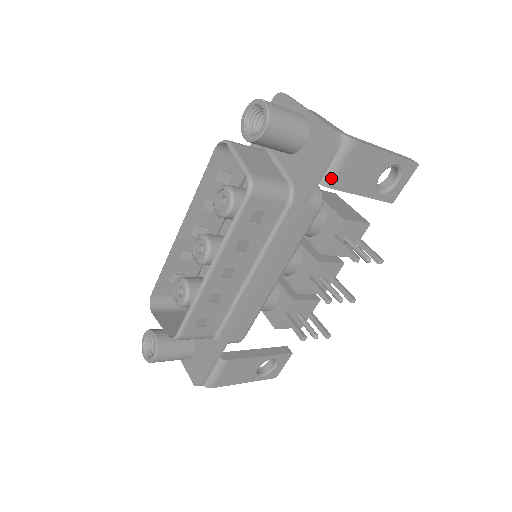
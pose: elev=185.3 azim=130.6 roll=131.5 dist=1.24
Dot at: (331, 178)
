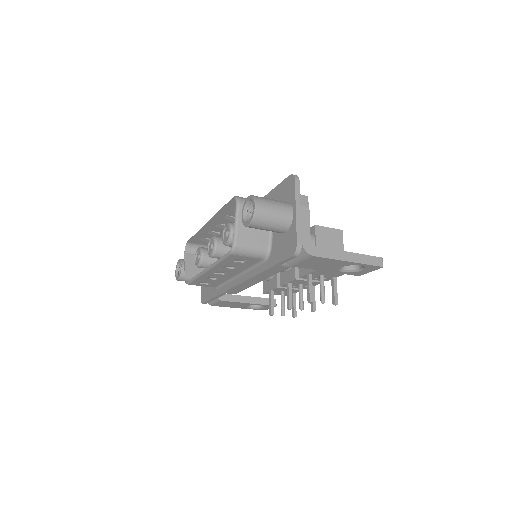
Dot at: (293, 263)
